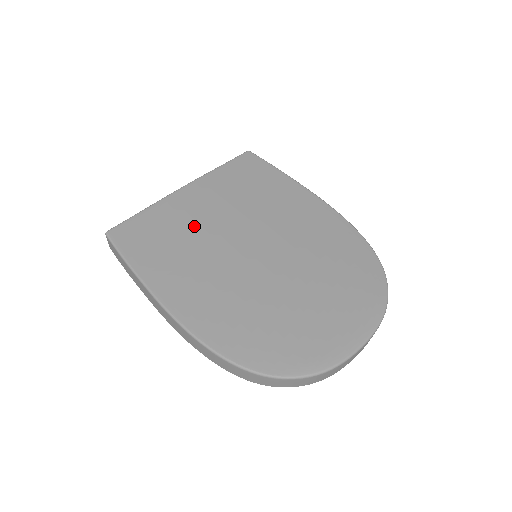
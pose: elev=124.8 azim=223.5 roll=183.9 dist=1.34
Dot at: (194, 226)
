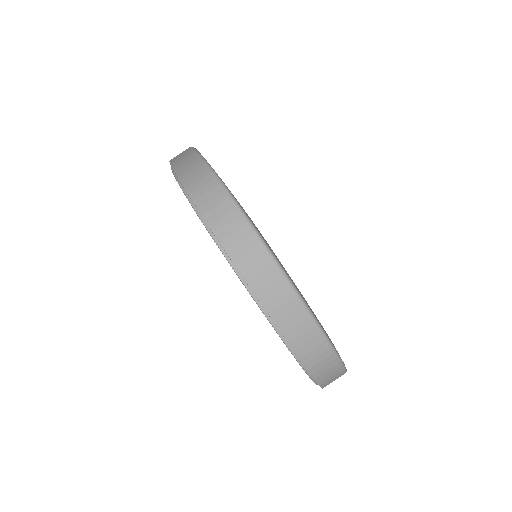
Dot at: occluded
